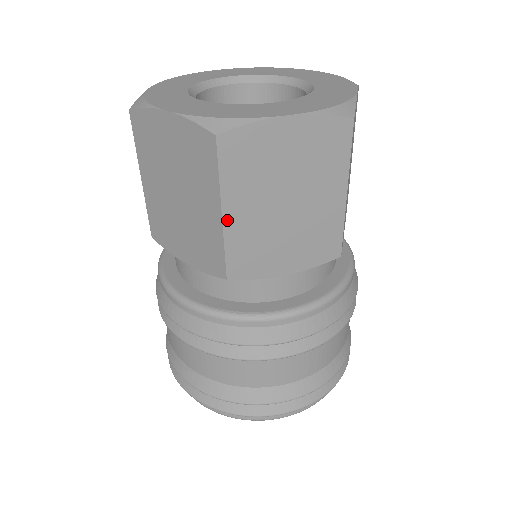
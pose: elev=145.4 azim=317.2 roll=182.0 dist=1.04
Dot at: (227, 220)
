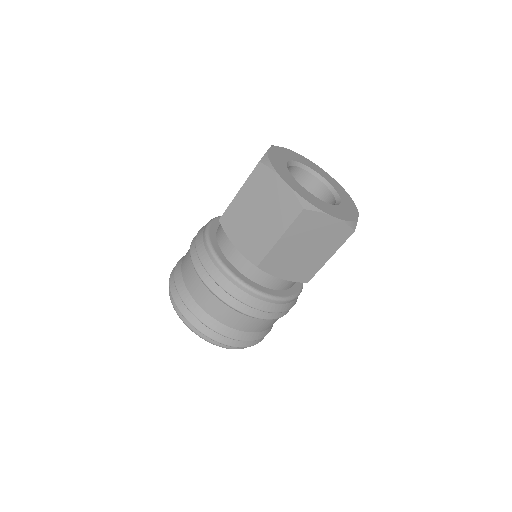
Dot at: (328, 259)
